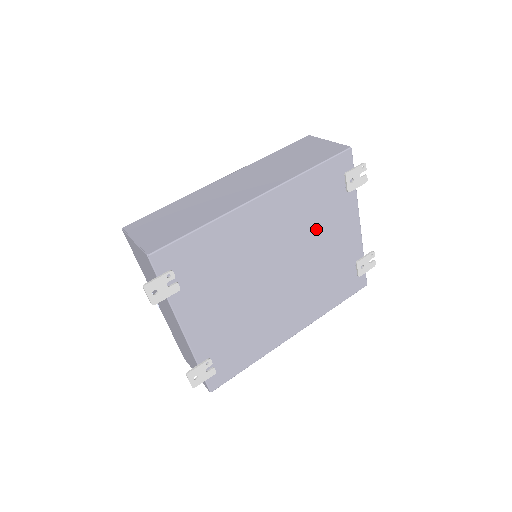
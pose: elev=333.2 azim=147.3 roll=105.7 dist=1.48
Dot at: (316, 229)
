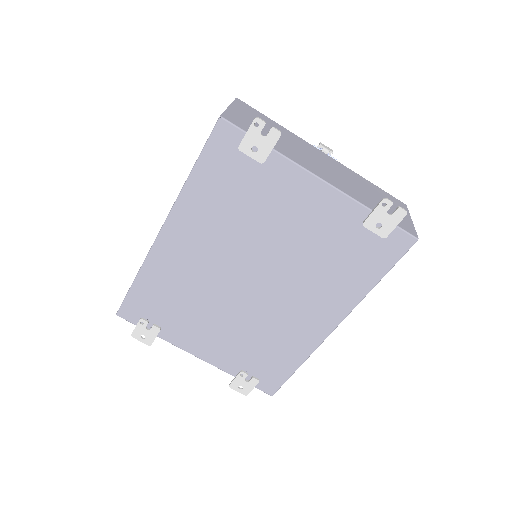
Dot at: (257, 222)
